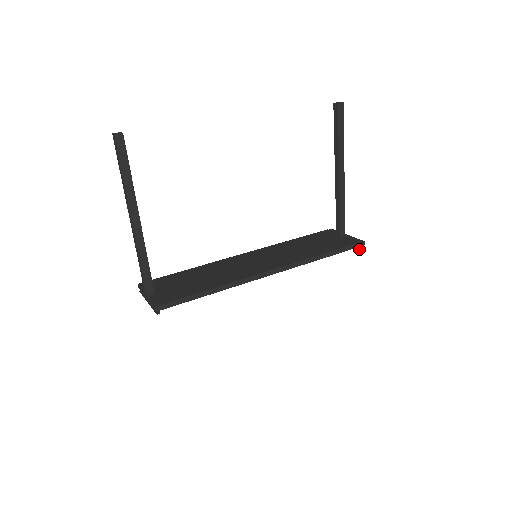
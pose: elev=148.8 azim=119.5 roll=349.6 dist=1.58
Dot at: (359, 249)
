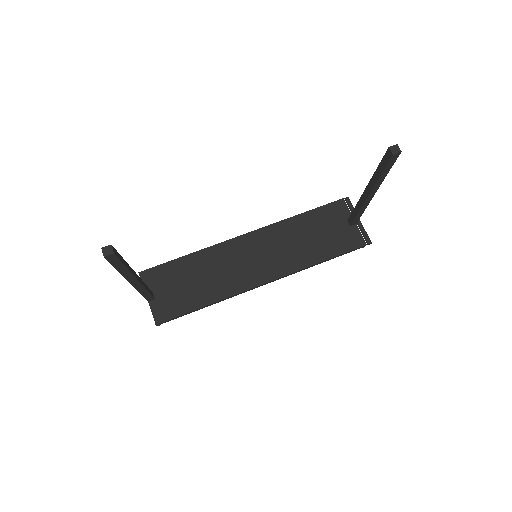
Dot at: (363, 247)
